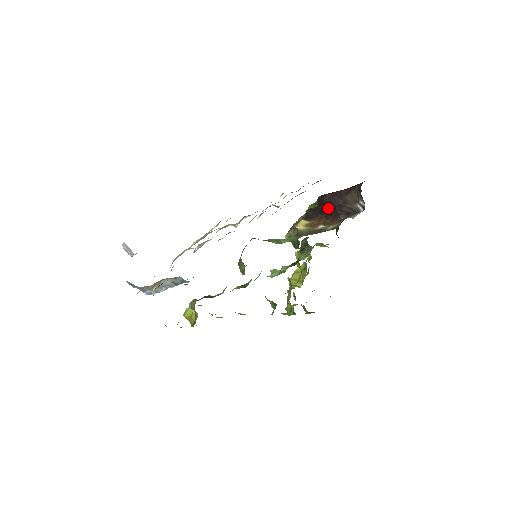
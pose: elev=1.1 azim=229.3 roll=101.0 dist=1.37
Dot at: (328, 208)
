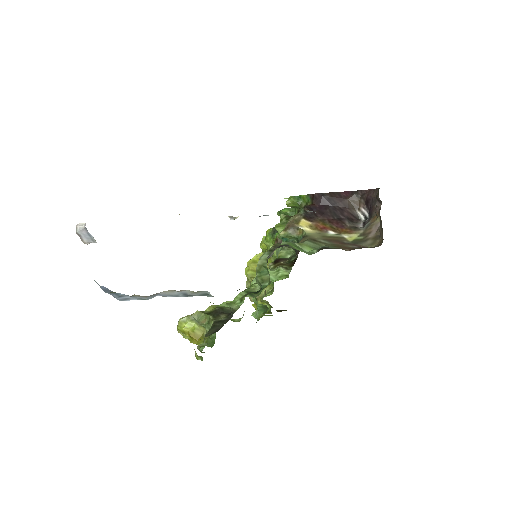
Dot at: (329, 210)
